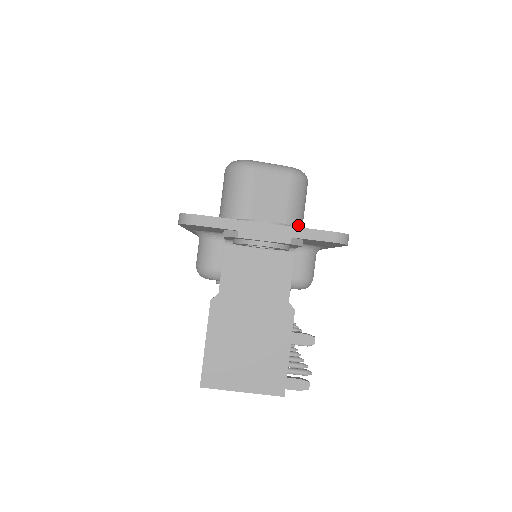
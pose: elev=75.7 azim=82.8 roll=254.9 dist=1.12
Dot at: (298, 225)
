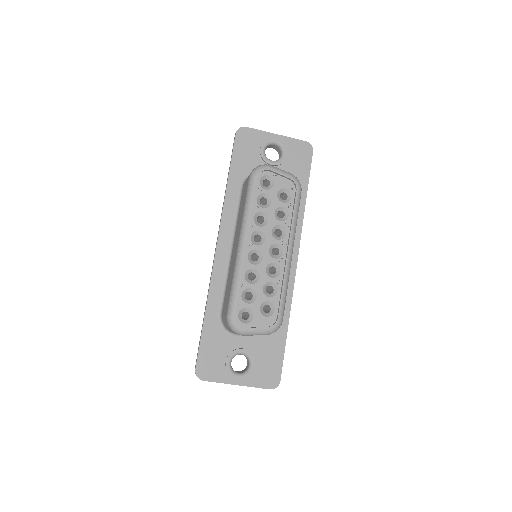
Dot at: occluded
